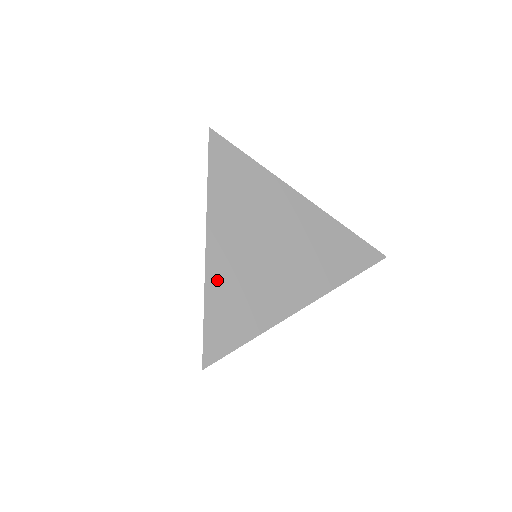
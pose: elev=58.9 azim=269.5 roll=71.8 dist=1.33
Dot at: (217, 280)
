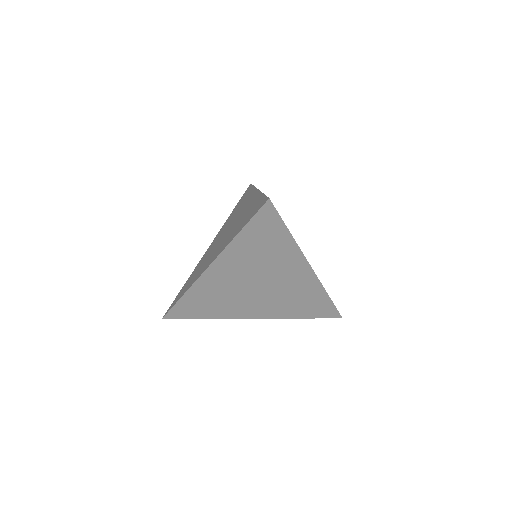
Dot at: occluded
